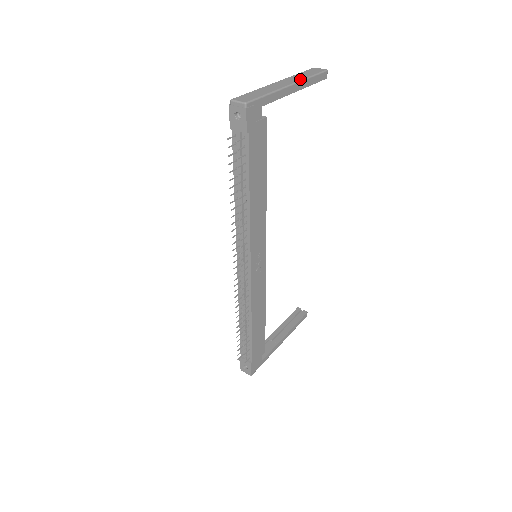
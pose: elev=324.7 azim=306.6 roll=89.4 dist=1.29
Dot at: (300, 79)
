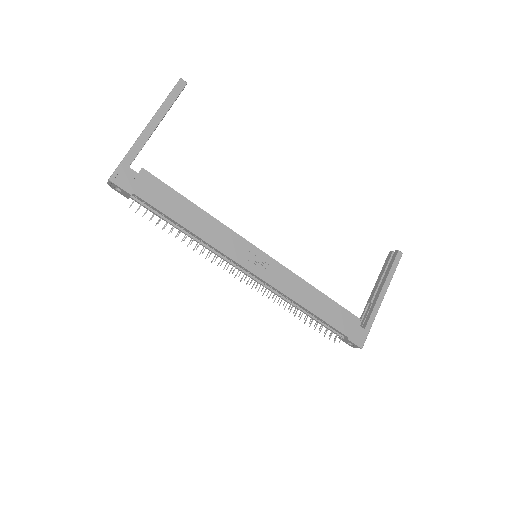
Dot at: (155, 113)
